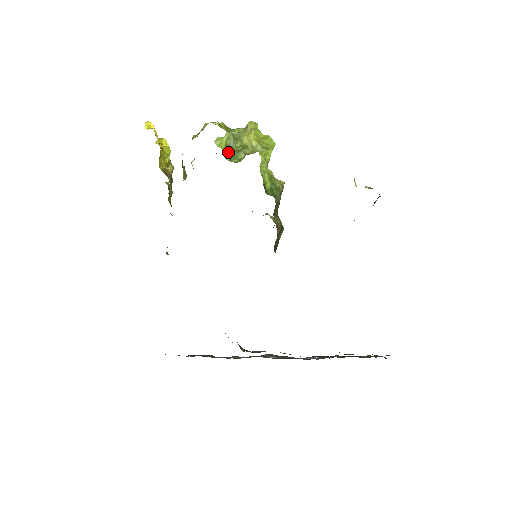
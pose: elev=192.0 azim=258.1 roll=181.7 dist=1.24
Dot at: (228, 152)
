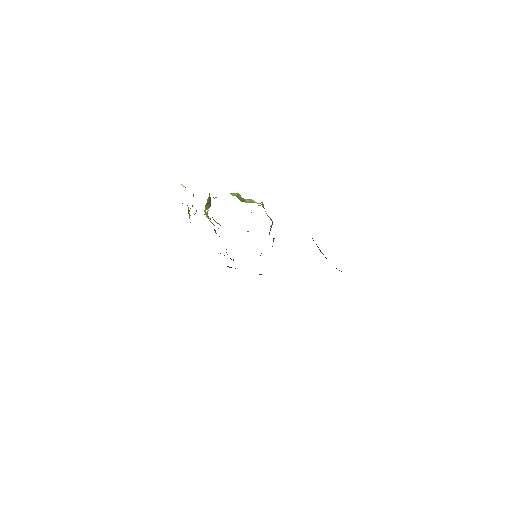
Dot at: (239, 199)
